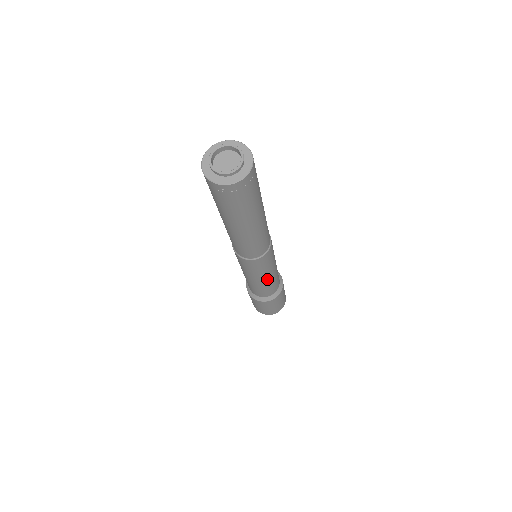
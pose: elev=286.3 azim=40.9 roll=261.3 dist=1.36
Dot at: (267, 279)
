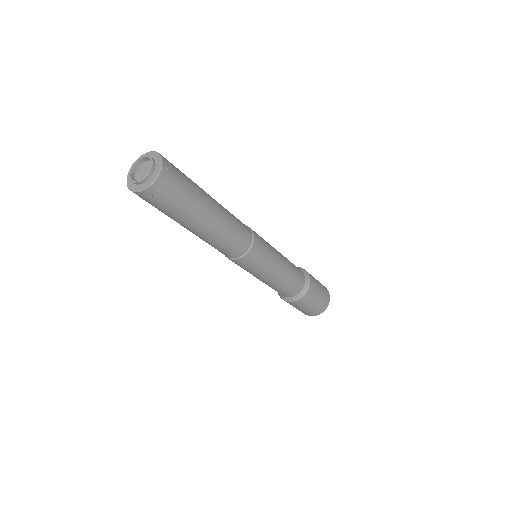
Dot at: (270, 280)
